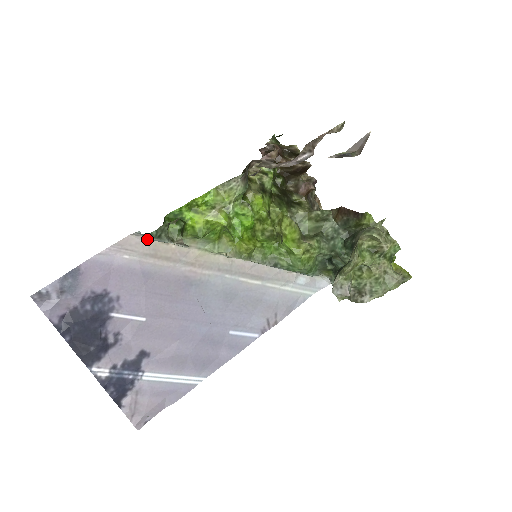
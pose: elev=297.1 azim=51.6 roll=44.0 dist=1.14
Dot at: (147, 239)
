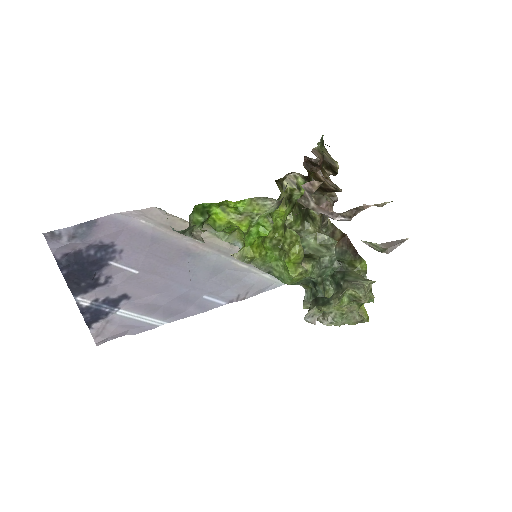
Dot at: (169, 214)
